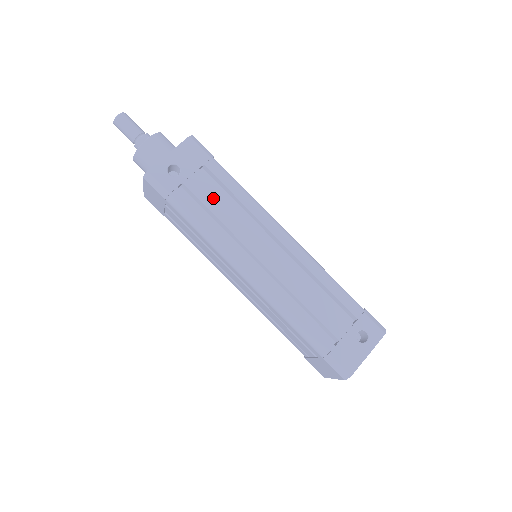
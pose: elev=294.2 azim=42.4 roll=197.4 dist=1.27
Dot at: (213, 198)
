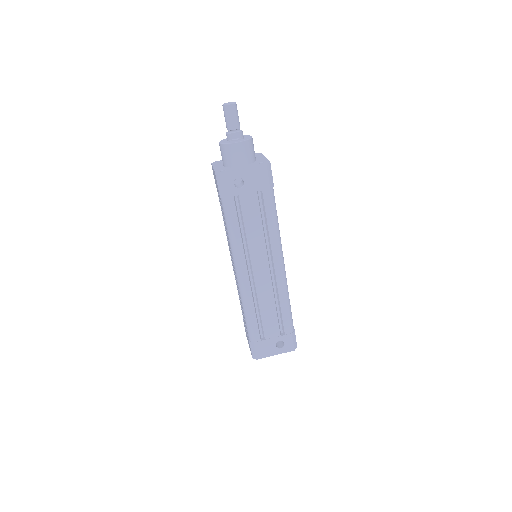
Dot at: (252, 217)
